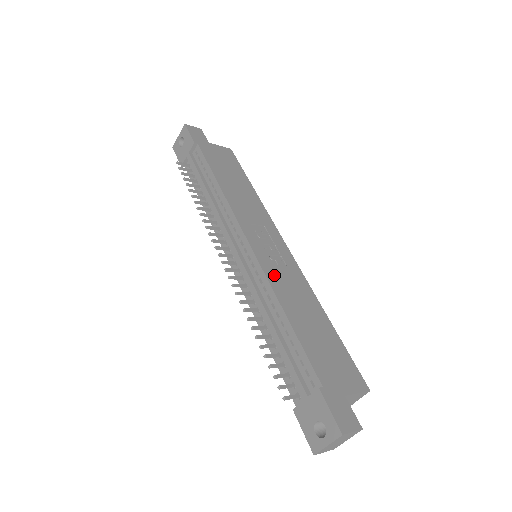
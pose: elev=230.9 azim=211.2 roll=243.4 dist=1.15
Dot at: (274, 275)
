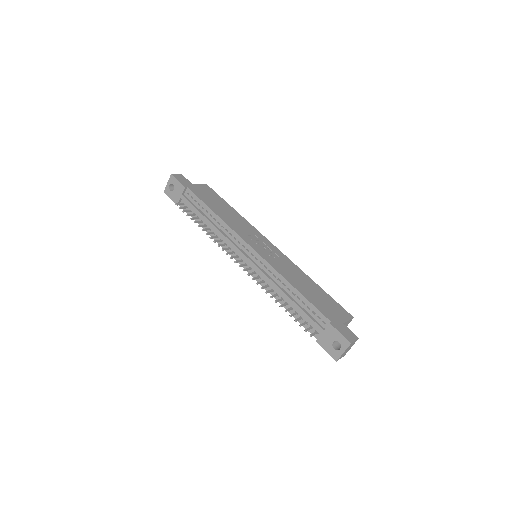
Dot at: (277, 265)
